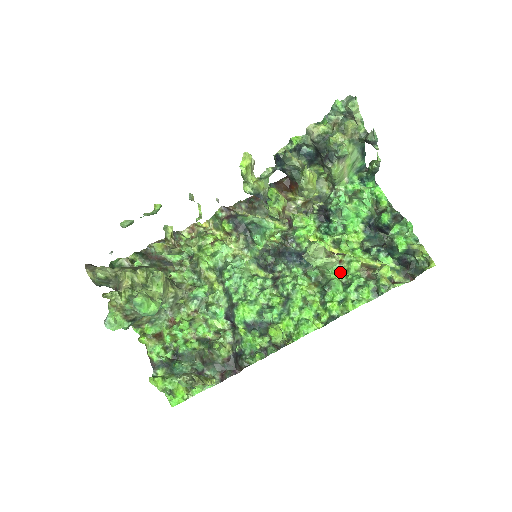
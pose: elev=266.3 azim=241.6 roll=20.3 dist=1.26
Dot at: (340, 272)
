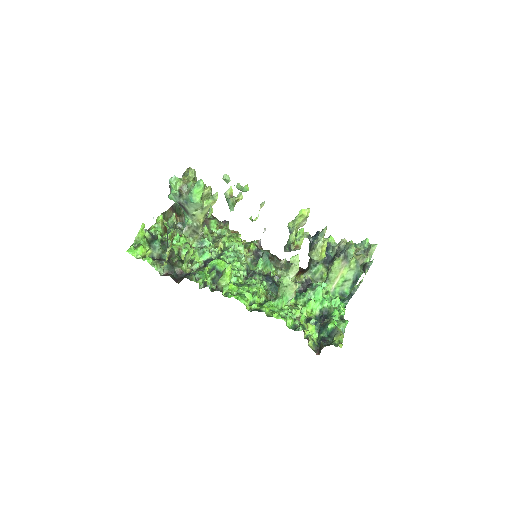
Dot at: (286, 305)
